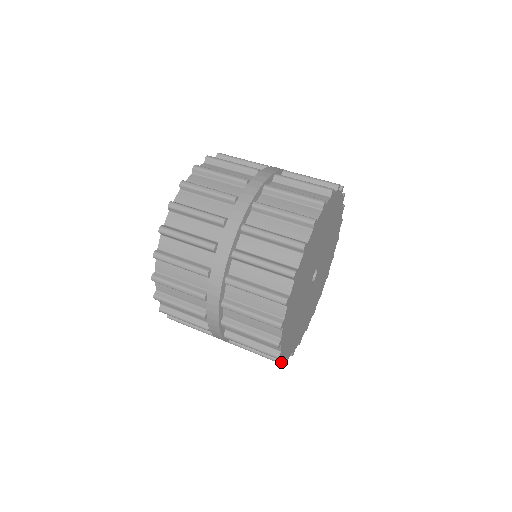
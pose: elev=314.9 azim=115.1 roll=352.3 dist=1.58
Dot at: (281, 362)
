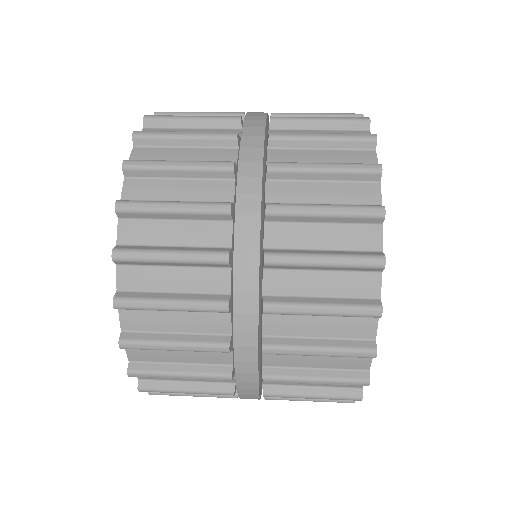
Dot at: occluded
